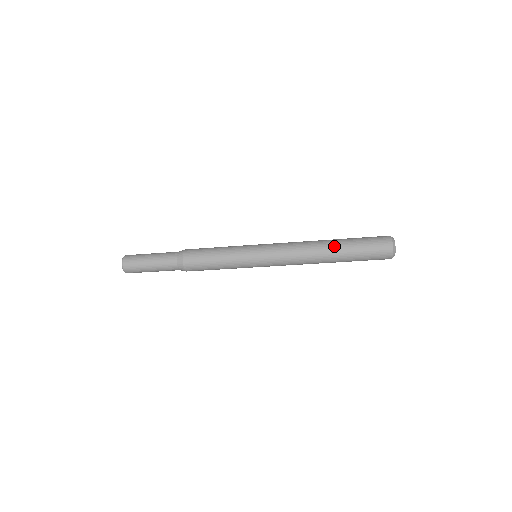
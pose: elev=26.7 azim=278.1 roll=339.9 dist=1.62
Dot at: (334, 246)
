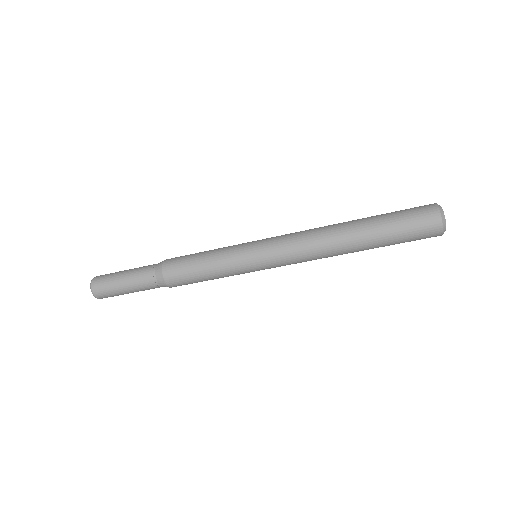
Dot at: occluded
